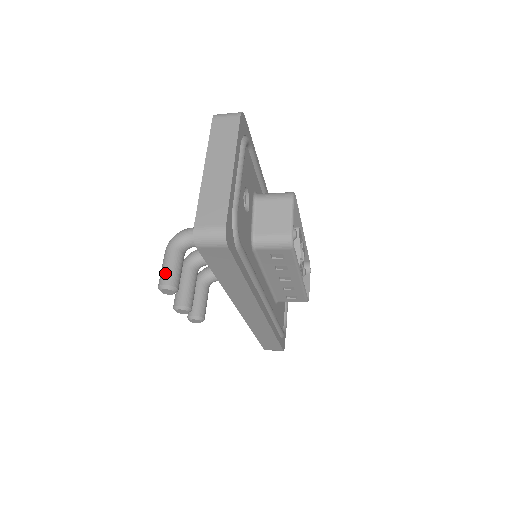
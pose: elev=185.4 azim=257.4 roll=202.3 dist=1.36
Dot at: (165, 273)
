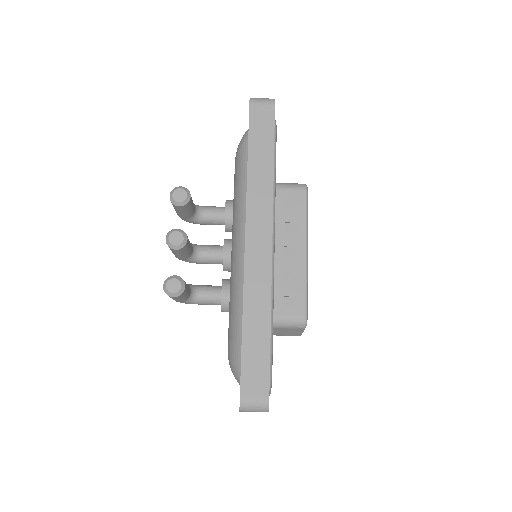
Dot at: occluded
